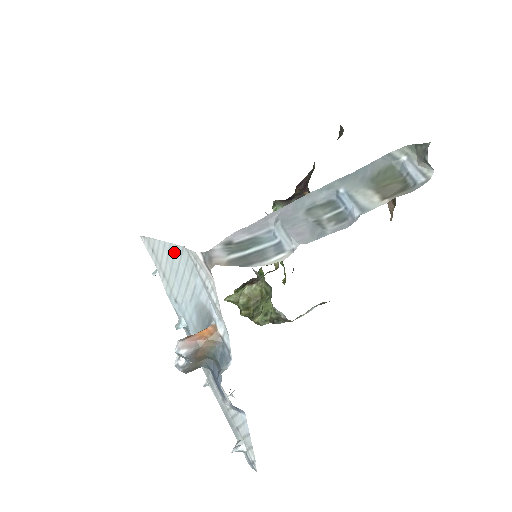
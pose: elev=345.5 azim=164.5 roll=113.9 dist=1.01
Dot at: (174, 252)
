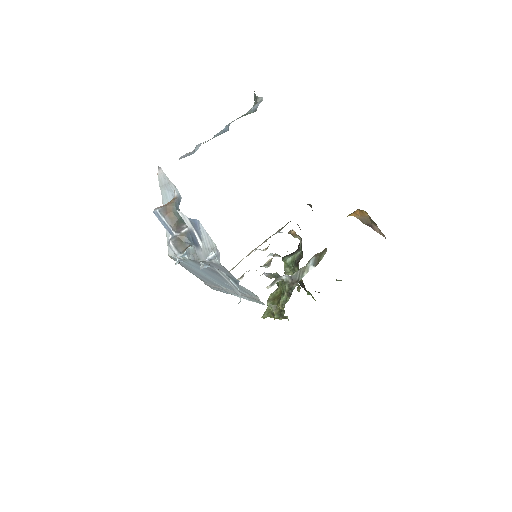
Dot at: occluded
